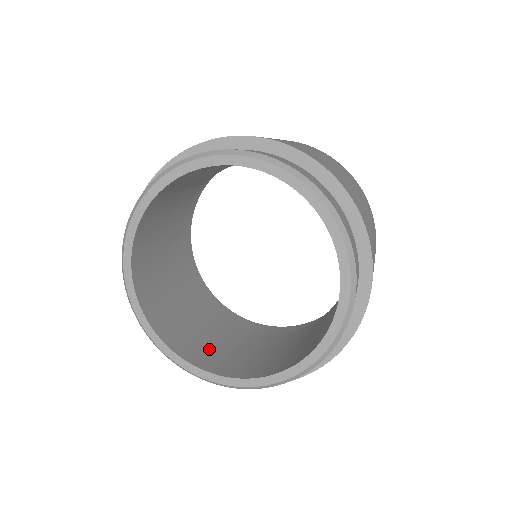
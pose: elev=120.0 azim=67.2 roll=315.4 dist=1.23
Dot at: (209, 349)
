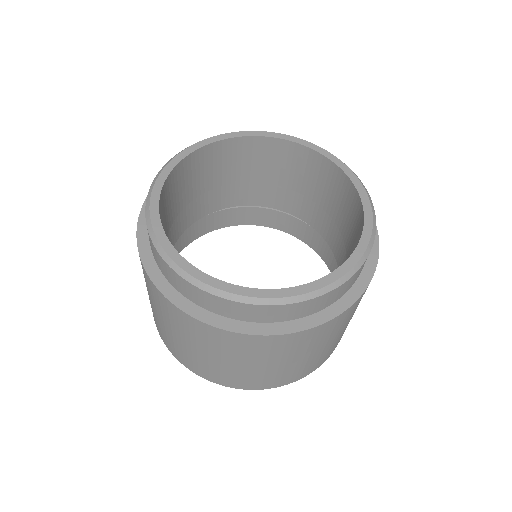
Dot at: occluded
